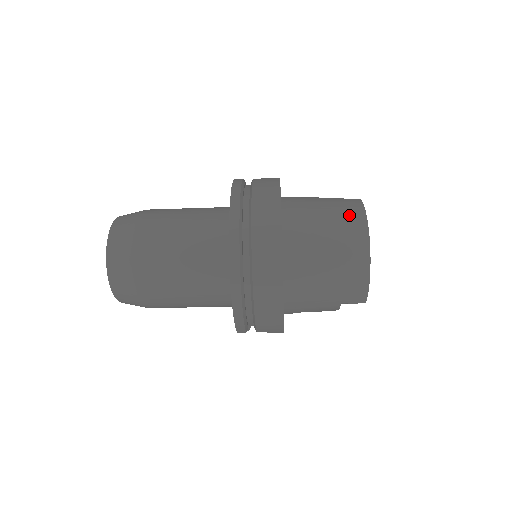
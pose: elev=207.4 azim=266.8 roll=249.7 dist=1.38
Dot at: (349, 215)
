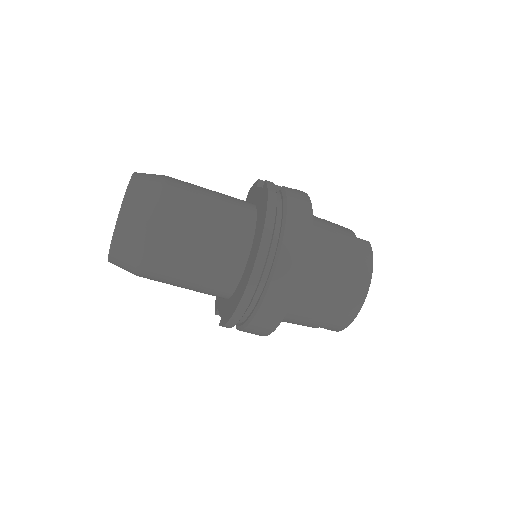
Dot at: (359, 261)
